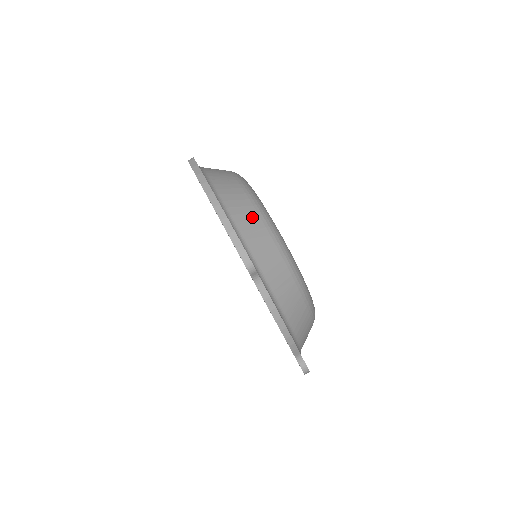
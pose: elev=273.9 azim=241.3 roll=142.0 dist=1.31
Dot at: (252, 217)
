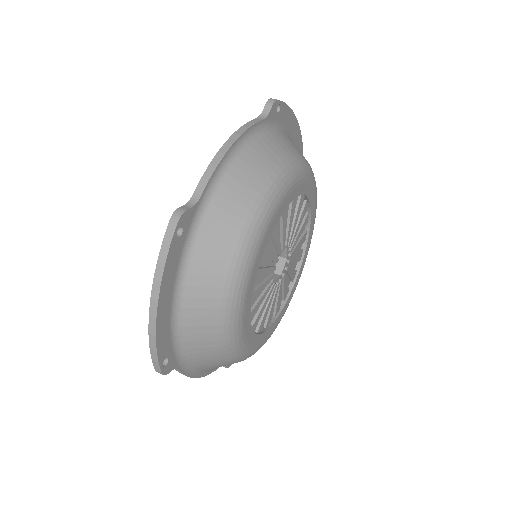
Dot at: occluded
